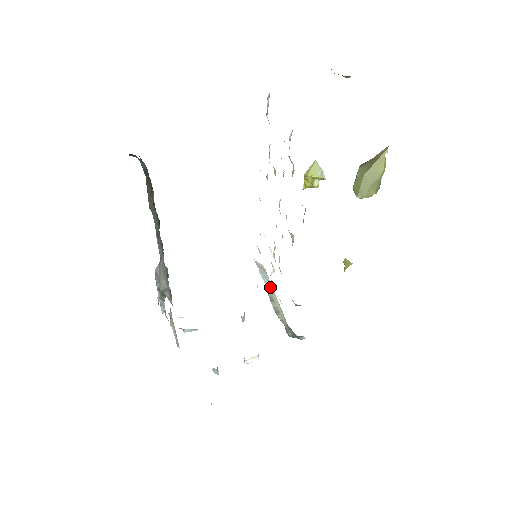
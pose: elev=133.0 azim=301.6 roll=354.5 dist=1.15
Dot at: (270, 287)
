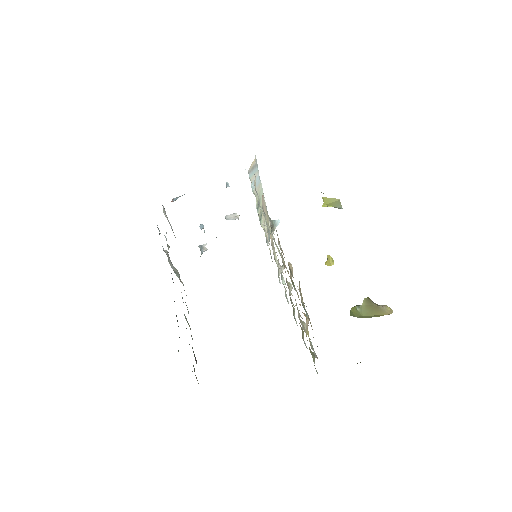
Dot at: (258, 185)
